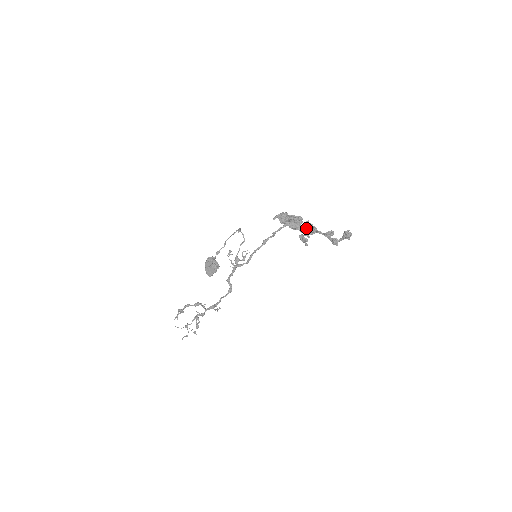
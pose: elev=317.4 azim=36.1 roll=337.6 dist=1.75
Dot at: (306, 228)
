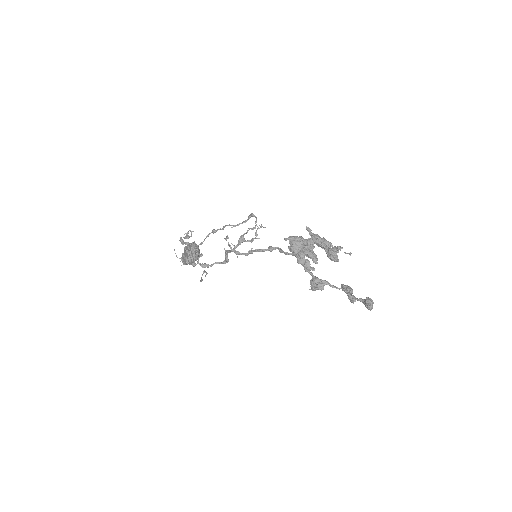
Dot at: (331, 257)
